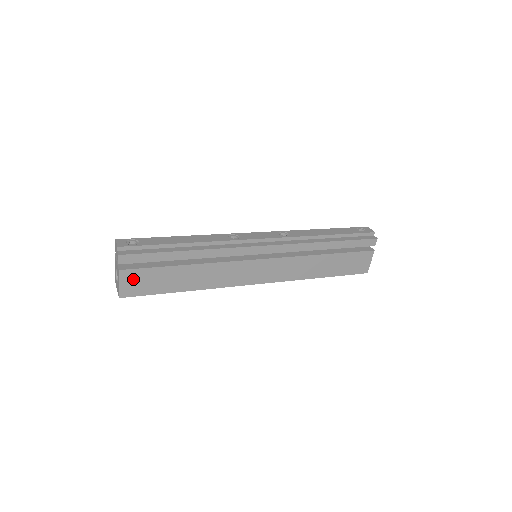
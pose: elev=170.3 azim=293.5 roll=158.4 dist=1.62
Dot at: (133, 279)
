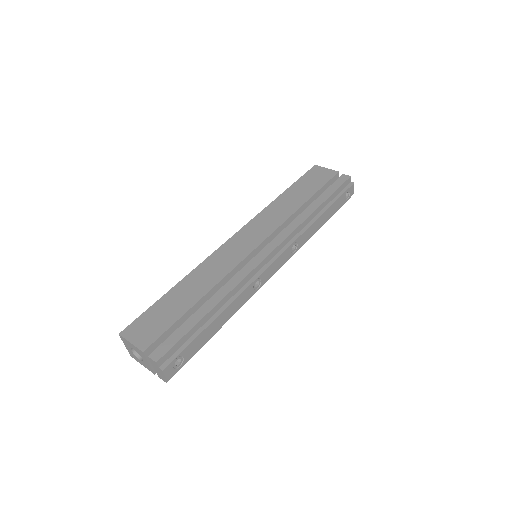
Dot at: occluded
